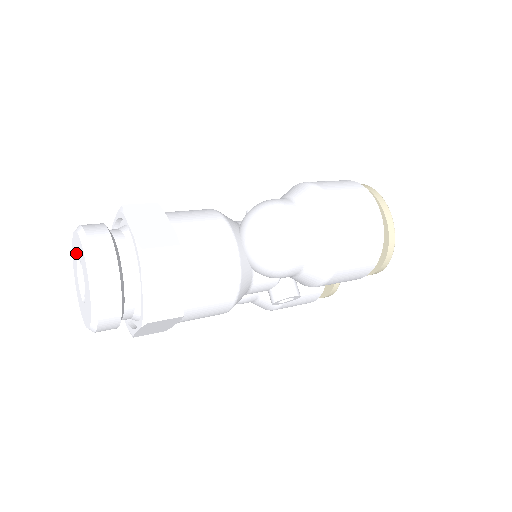
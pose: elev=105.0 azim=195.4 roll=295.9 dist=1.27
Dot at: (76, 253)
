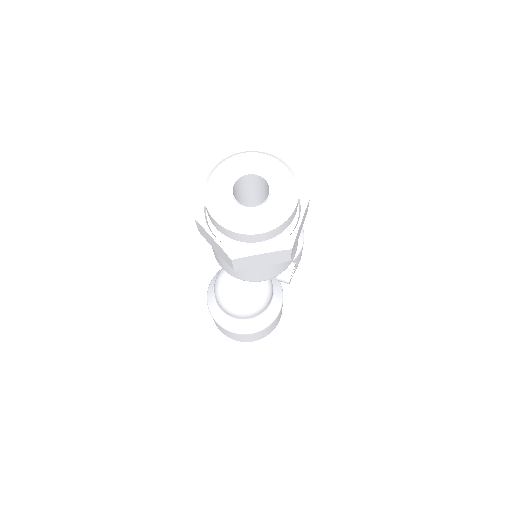
Dot at: (228, 181)
